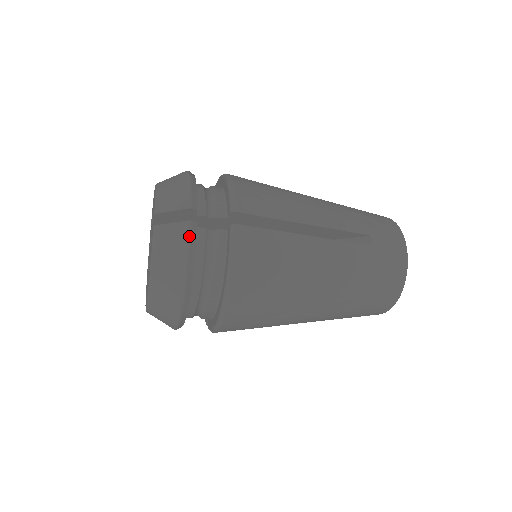
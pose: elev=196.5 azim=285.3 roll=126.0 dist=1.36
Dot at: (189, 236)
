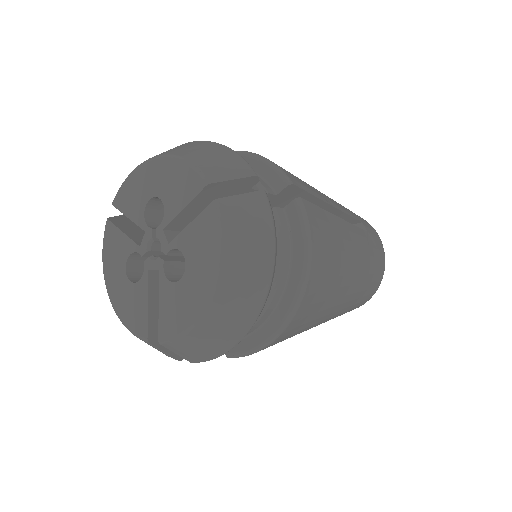
Dot at: (270, 209)
